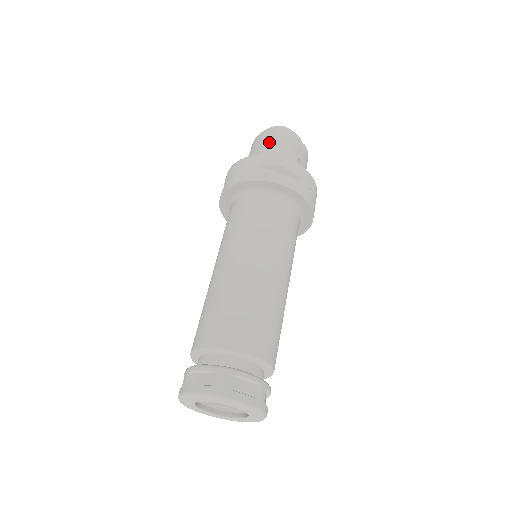
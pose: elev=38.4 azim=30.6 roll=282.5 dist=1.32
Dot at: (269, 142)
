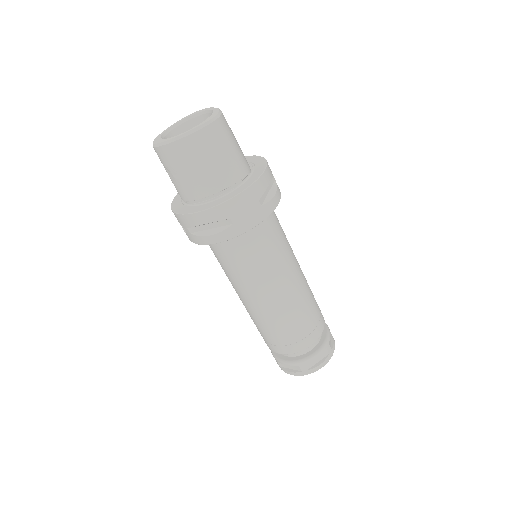
Dot at: (224, 151)
